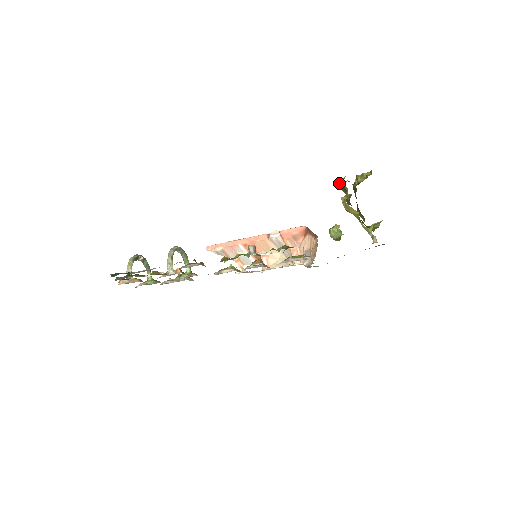
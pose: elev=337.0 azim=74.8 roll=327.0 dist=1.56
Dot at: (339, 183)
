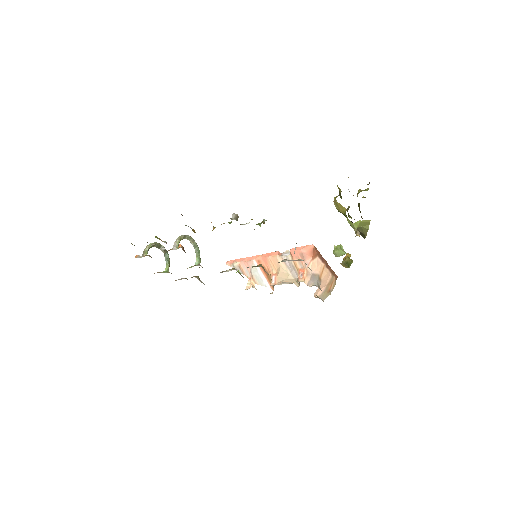
Dot at: occluded
